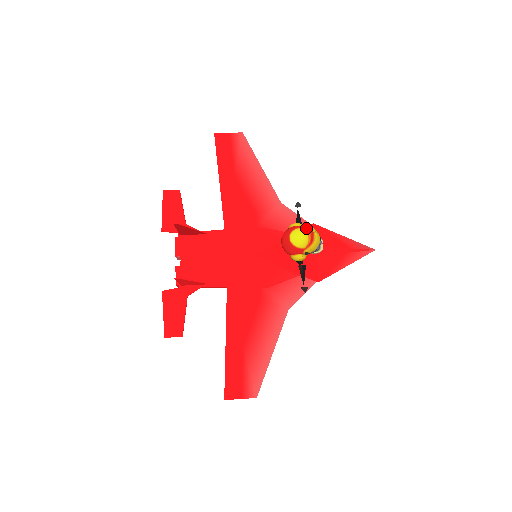
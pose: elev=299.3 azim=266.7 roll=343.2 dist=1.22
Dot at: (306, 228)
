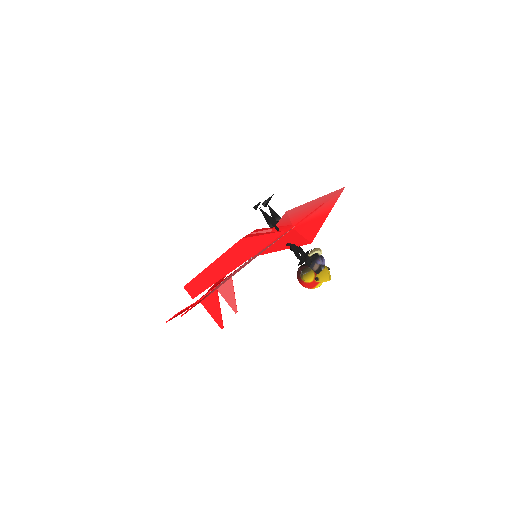
Dot at: (321, 282)
